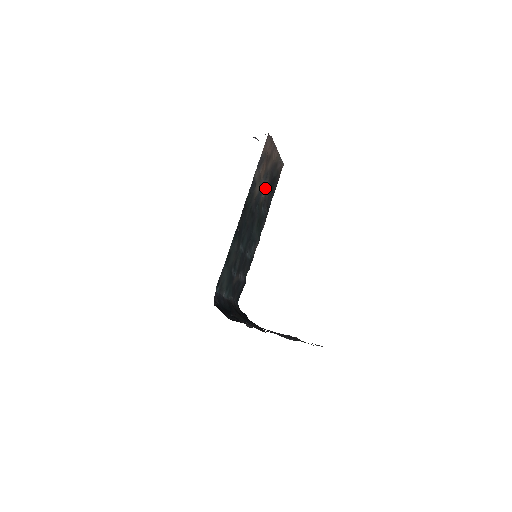
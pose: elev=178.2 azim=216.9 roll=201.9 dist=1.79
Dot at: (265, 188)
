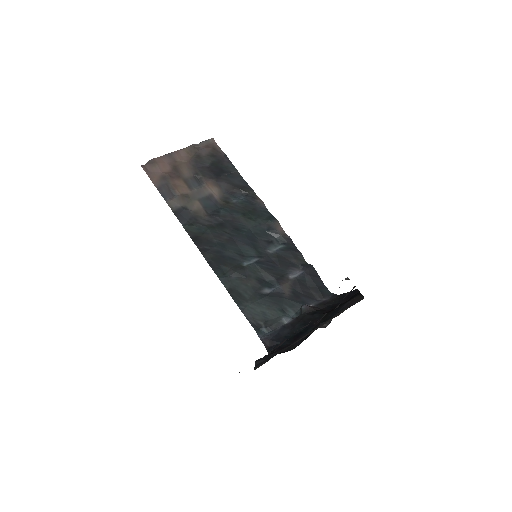
Dot at: (210, 188)
